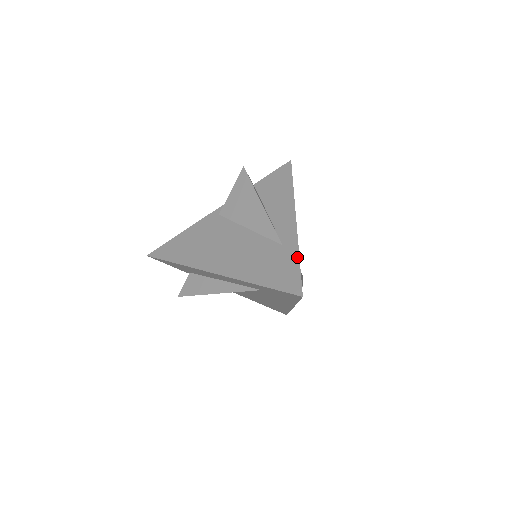
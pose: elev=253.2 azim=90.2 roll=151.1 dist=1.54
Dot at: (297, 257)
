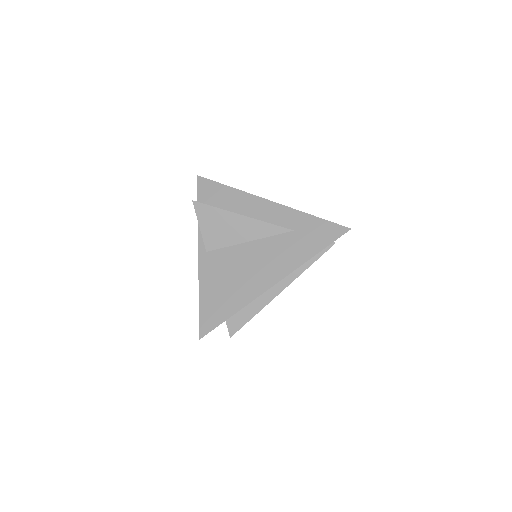
Dot at: occluded
